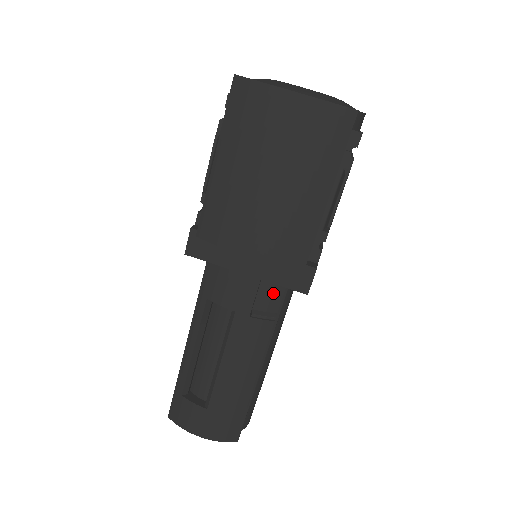
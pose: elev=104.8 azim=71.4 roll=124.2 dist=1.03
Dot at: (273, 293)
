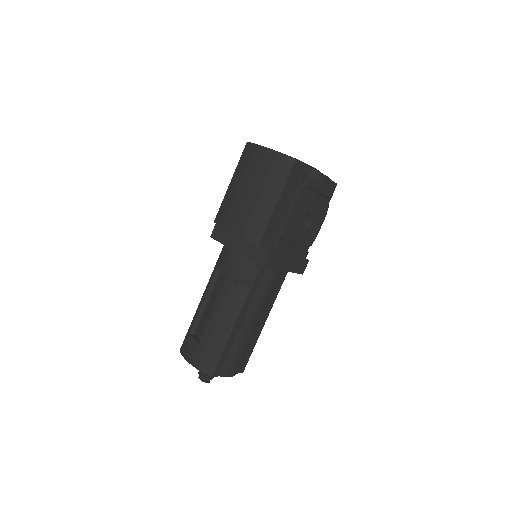
Dot at: (249, 267)
